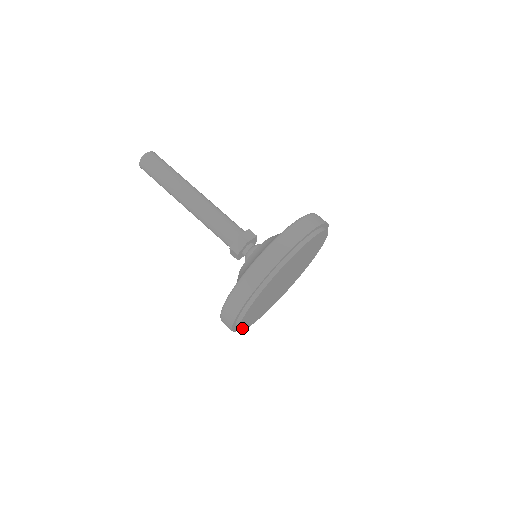
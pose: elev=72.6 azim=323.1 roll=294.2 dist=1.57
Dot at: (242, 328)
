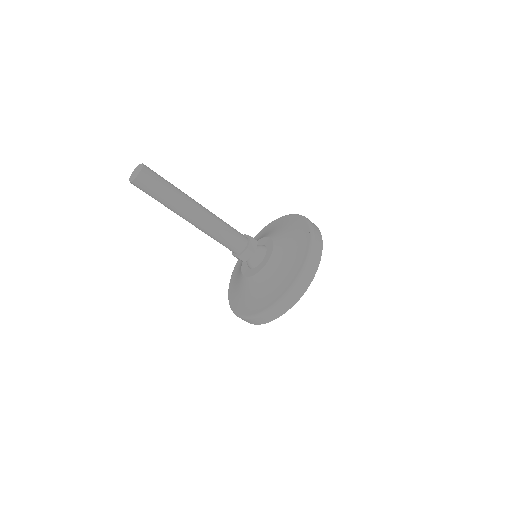
Dot at: occluded
